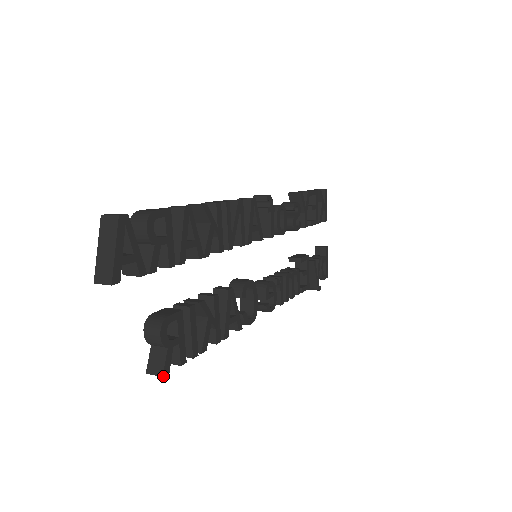
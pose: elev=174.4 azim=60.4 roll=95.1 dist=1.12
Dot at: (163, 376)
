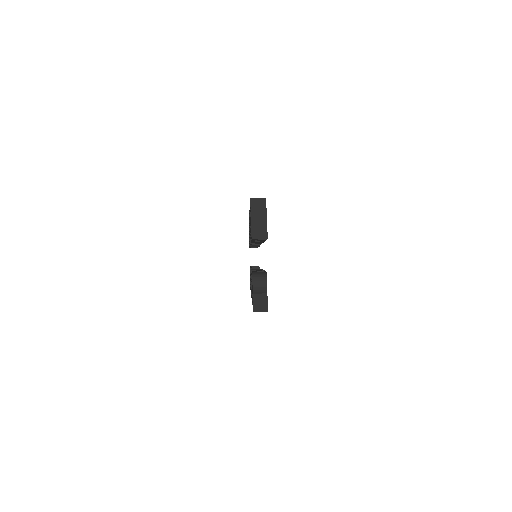
Dot at: occluded
